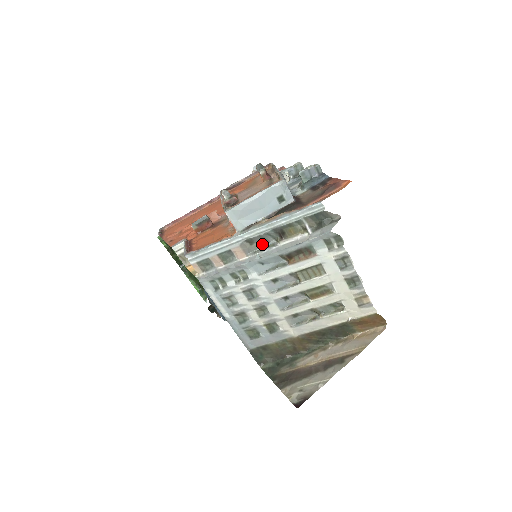
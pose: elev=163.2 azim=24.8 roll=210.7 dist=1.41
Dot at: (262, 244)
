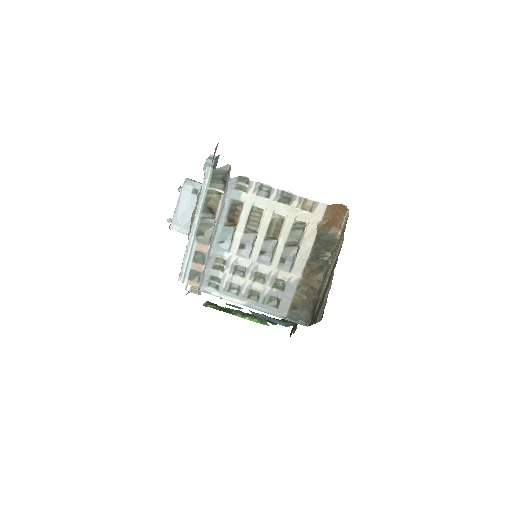
Dot at: (210, 229)
